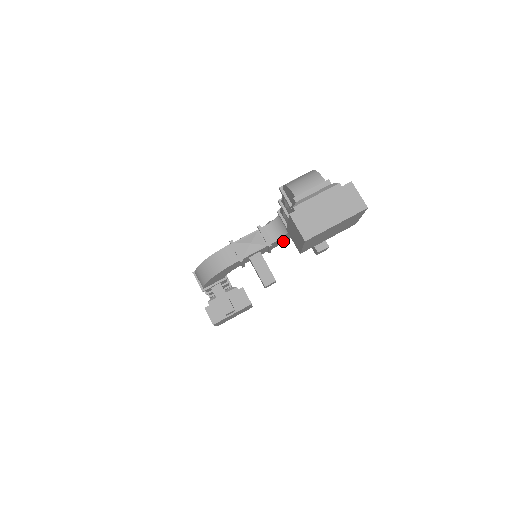
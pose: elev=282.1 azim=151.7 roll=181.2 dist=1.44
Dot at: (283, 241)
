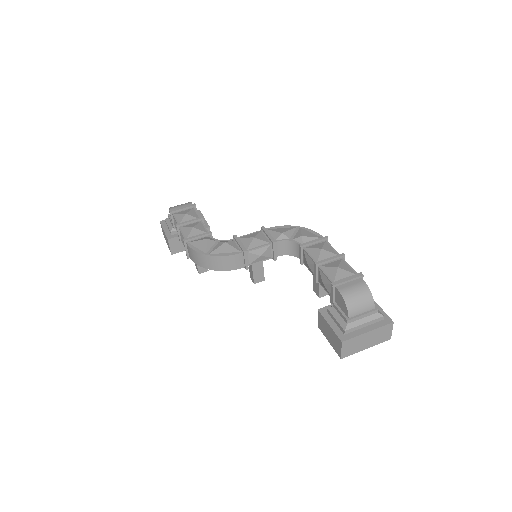
Dot at: occluded
